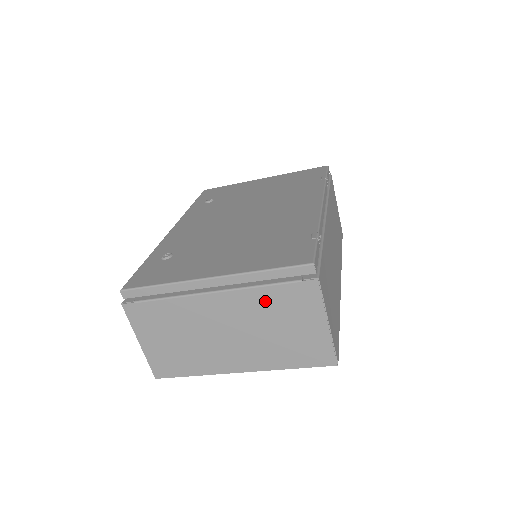
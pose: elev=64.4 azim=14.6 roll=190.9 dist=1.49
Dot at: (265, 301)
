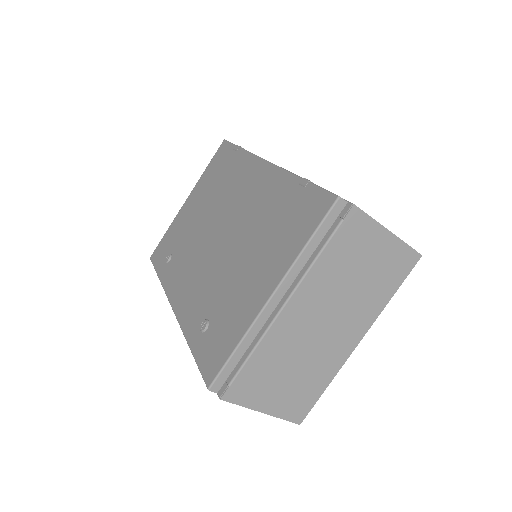
Dot at: (330, 267)
